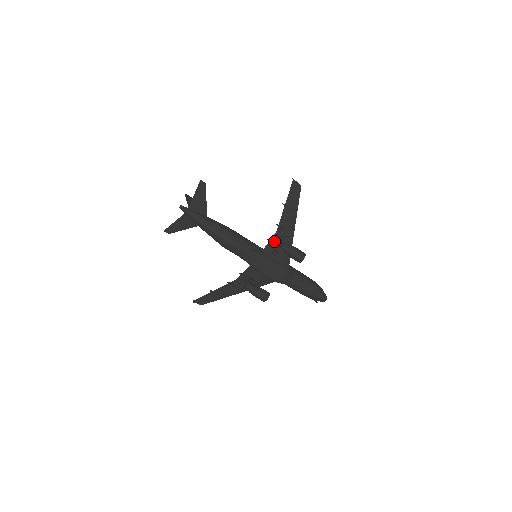
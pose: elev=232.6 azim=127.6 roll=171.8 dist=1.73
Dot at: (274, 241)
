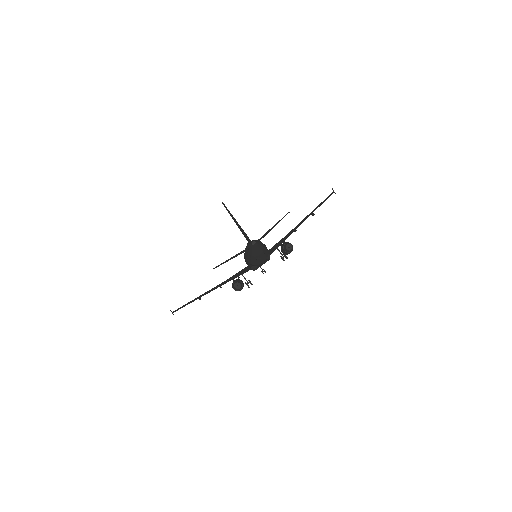
Dot at: (281, 242)
